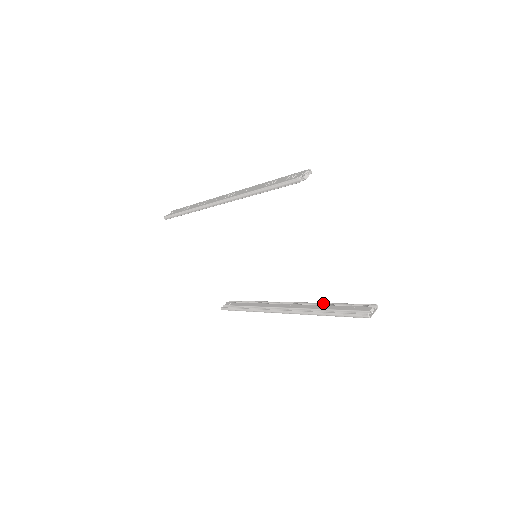
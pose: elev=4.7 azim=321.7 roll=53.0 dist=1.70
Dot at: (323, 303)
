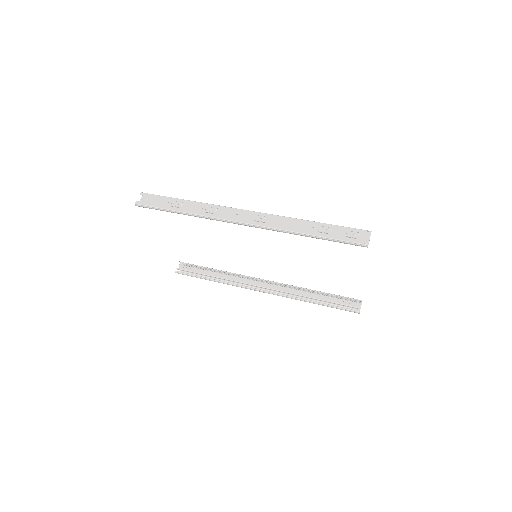
Dot at: (307, 289)
